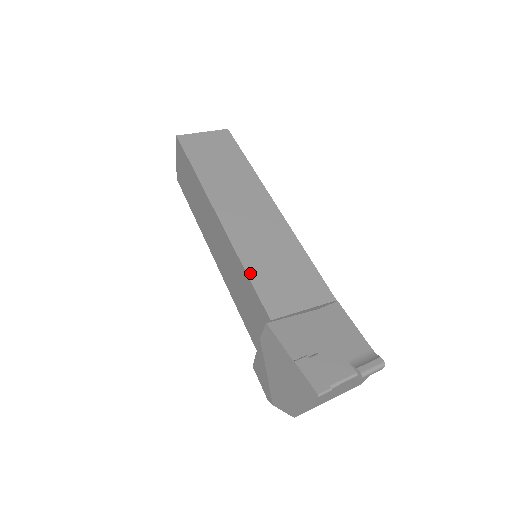
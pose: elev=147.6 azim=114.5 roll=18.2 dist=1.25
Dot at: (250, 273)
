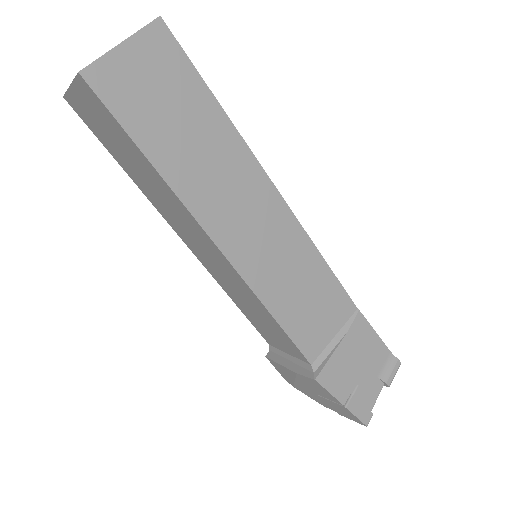
Dot at: (280, 320)
